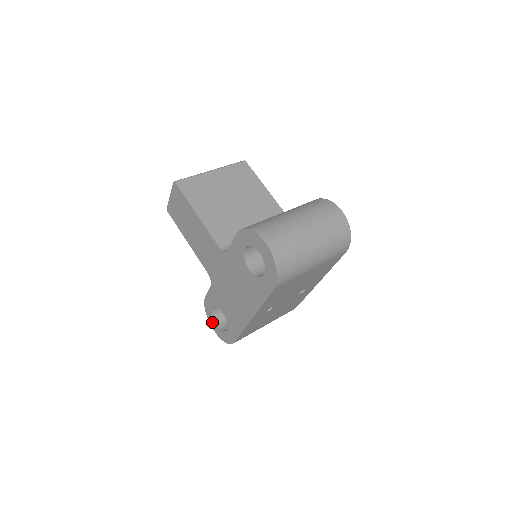
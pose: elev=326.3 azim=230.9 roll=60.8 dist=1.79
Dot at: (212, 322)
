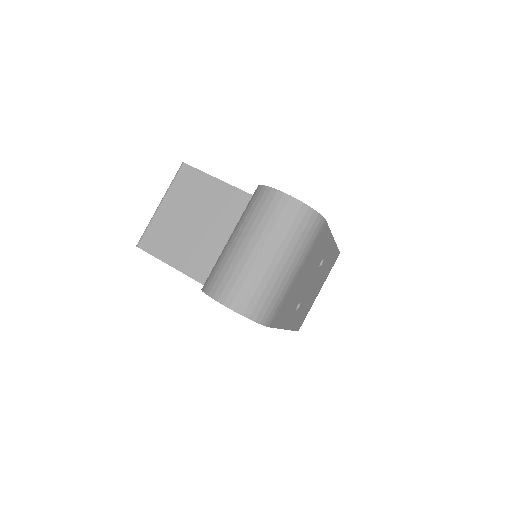
Dot at: occluded
